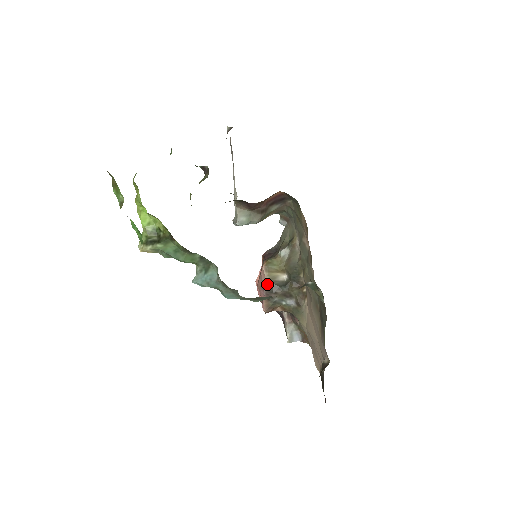
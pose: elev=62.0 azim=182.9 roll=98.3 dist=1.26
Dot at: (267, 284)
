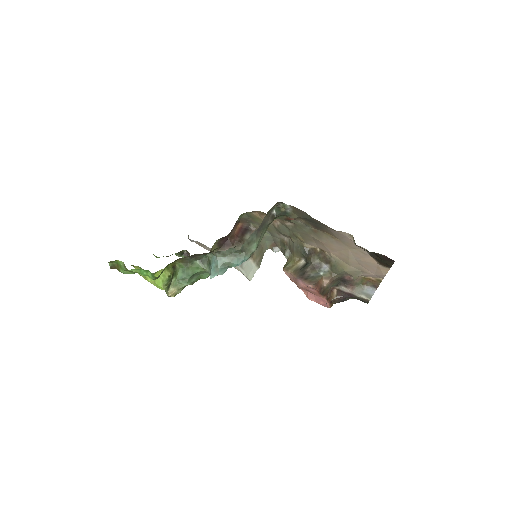
Dot at: (295, 274)
